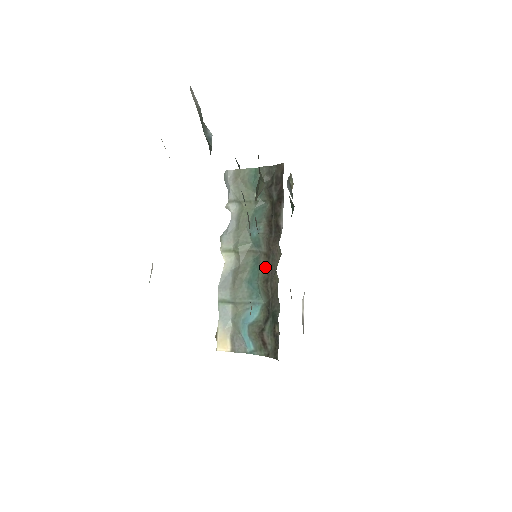
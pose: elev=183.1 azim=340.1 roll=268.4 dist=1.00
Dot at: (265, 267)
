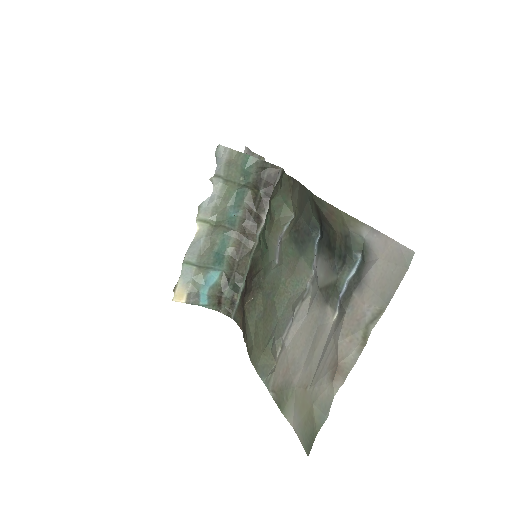
Dot at: (235, 245)
